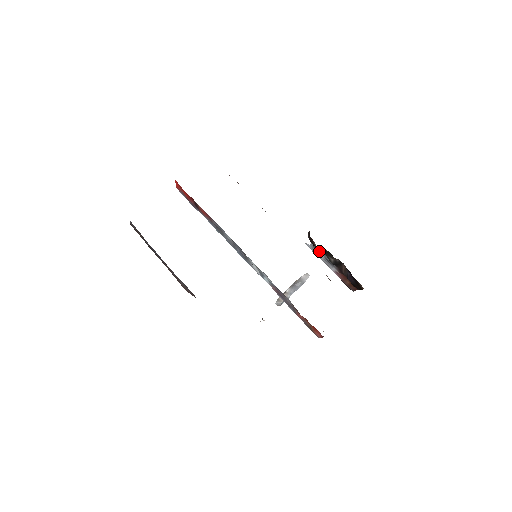
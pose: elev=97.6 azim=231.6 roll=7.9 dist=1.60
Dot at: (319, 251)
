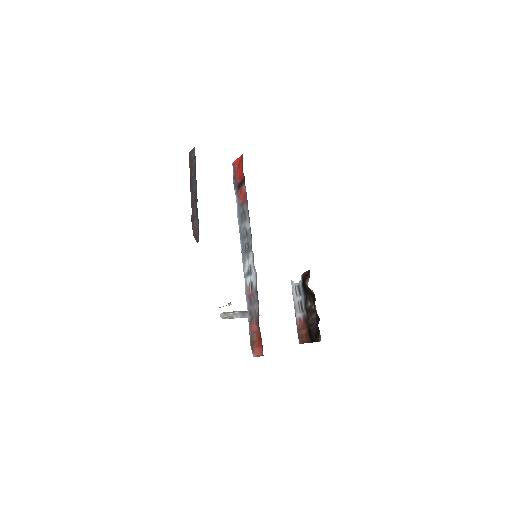
Dot at: (300, 292)
